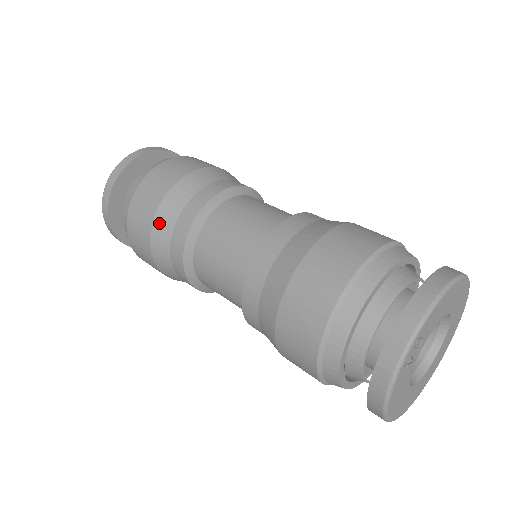
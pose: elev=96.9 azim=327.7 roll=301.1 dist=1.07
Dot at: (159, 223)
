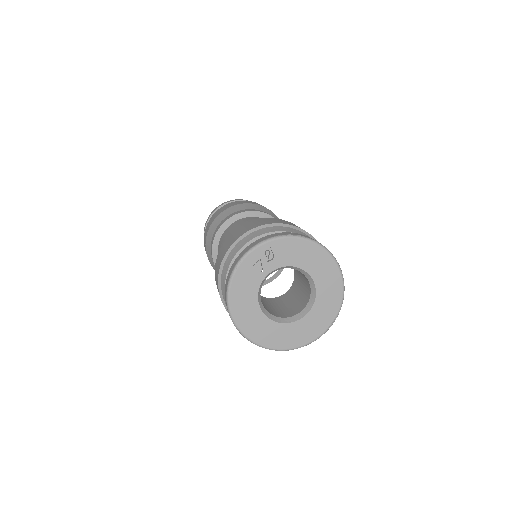
Dot at: (221, 215)
